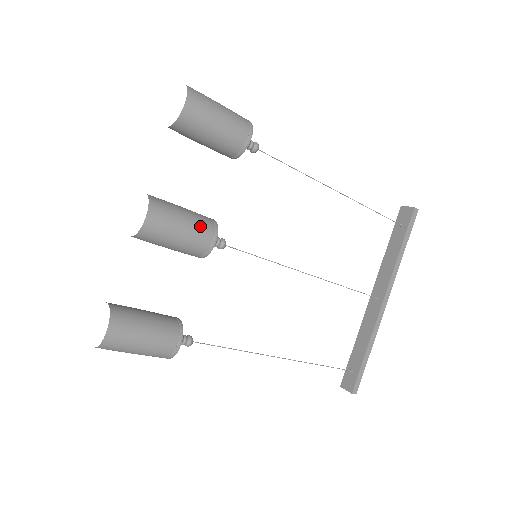
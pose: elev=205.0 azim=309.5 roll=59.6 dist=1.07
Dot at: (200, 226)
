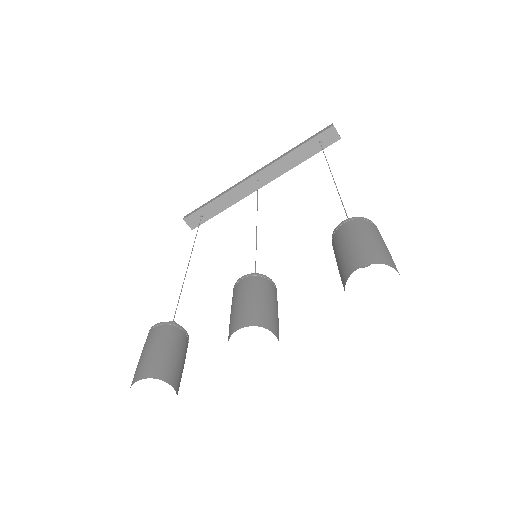
Dot at: occluded
